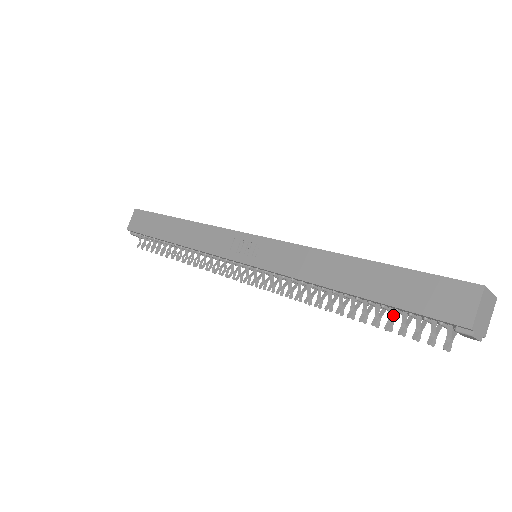
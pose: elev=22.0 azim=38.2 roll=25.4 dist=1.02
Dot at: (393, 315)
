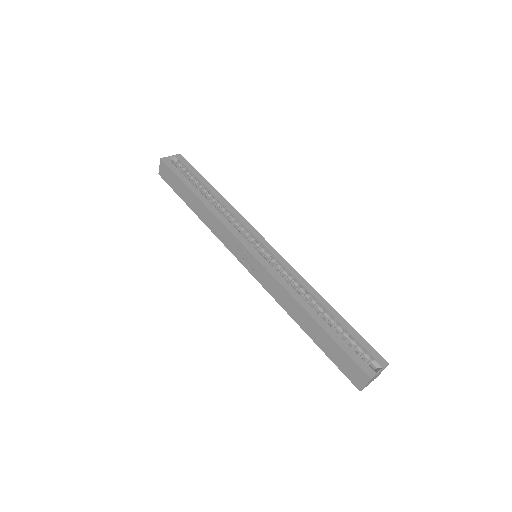
Dot at: occluded
